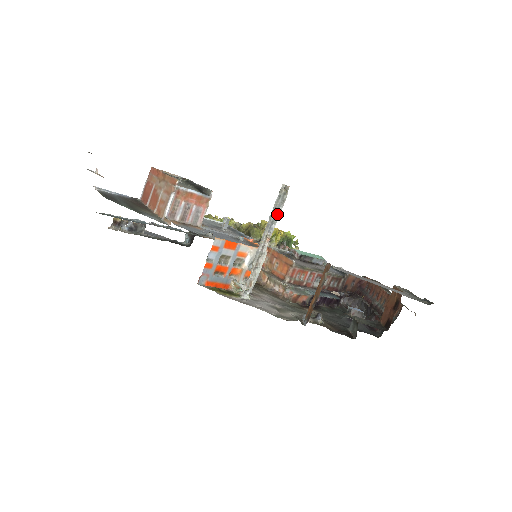
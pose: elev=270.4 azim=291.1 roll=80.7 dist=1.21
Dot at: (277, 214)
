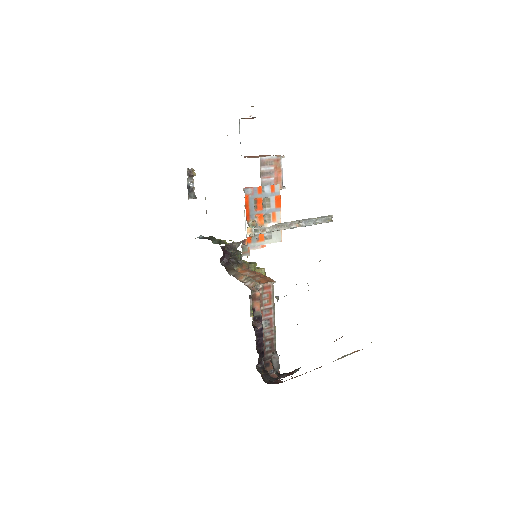
Dot at: (315, 222)
